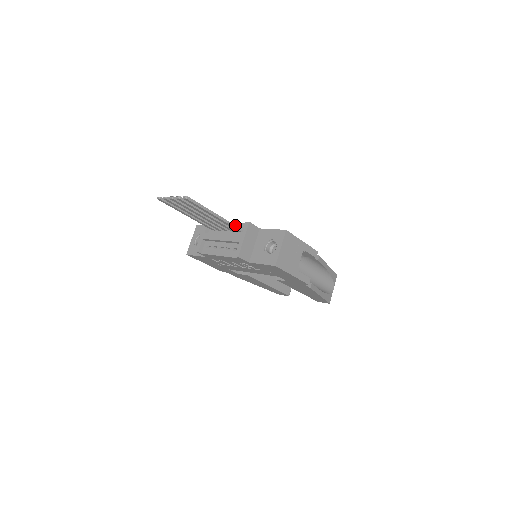
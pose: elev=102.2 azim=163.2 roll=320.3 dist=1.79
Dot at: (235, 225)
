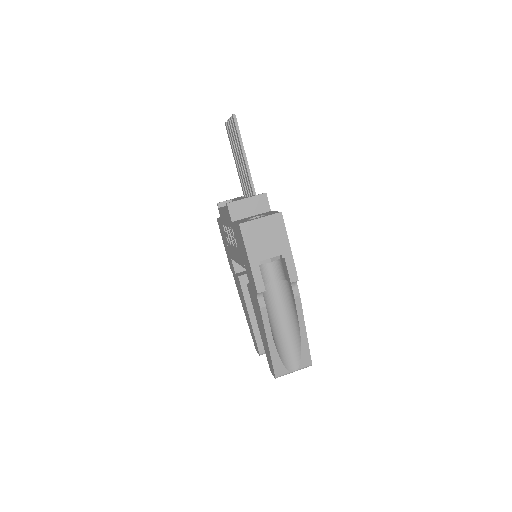
Dot at: occluded
